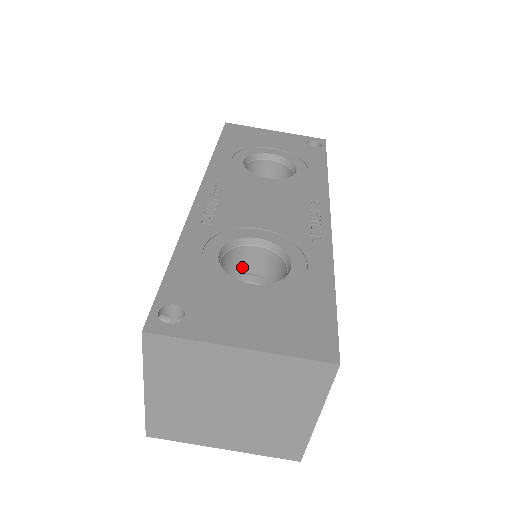
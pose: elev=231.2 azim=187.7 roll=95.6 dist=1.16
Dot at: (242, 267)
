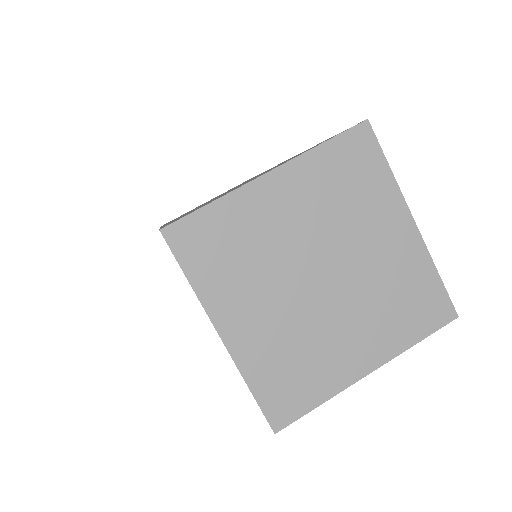
Dot at: occluded
